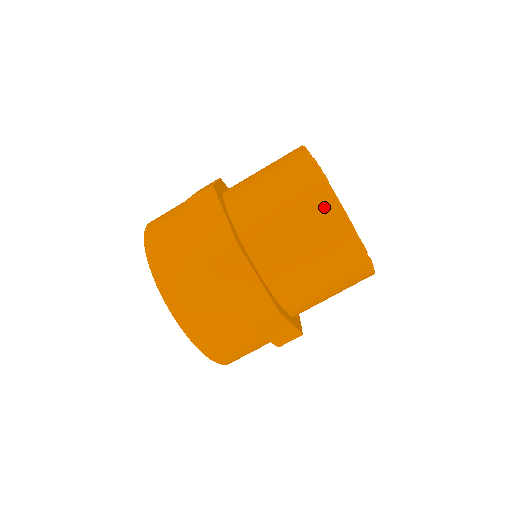
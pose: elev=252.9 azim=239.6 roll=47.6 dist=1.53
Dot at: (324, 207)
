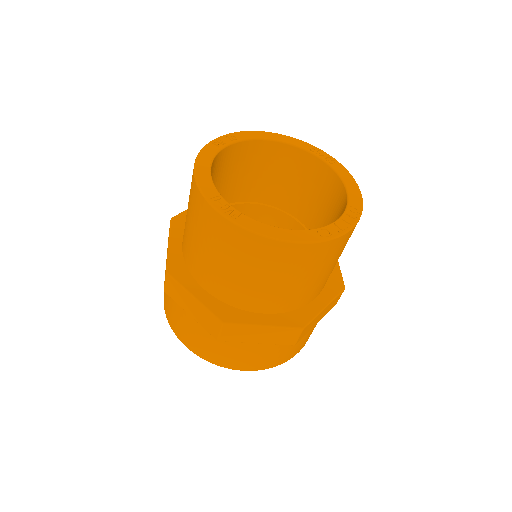
Dot at: (256, 248)
